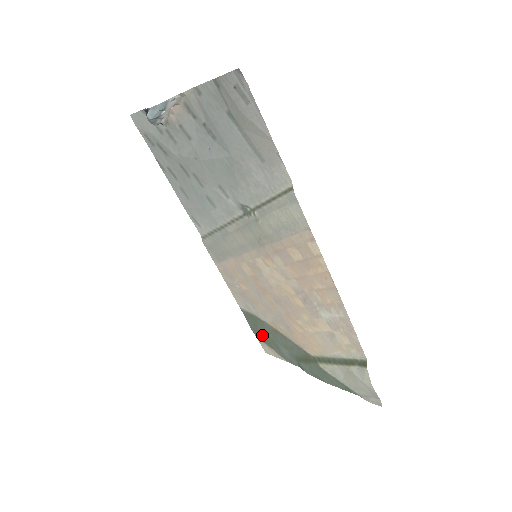
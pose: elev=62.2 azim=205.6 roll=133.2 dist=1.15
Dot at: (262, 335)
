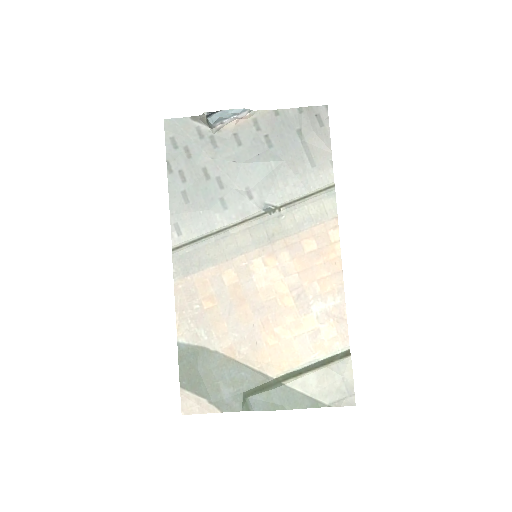
Dot at: (197, 377)
